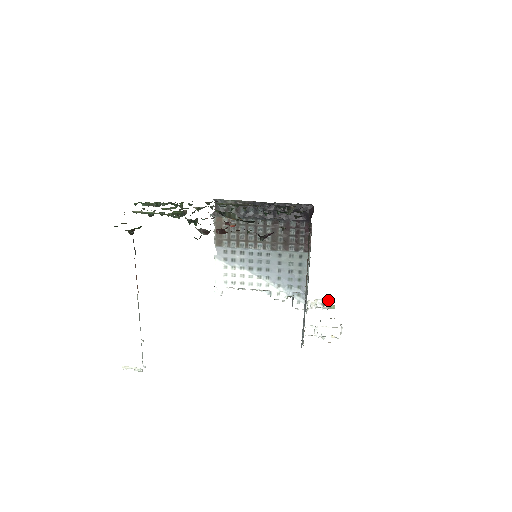
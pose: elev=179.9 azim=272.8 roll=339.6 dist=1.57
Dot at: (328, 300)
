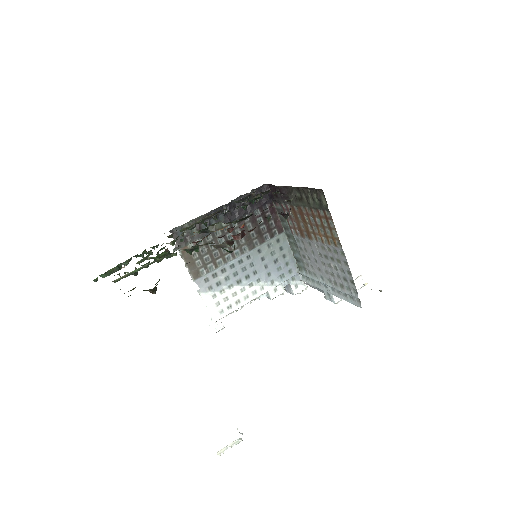
Dot at: occluded
